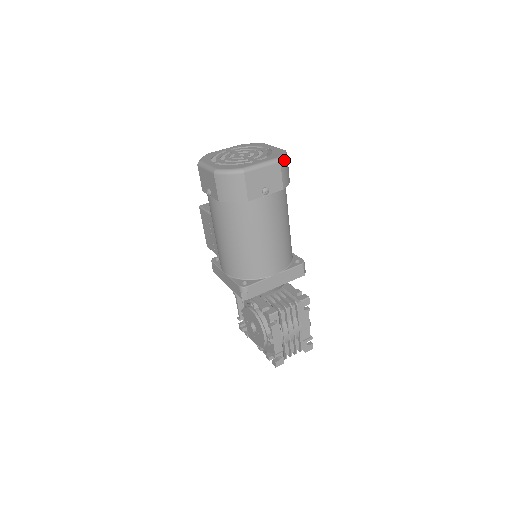
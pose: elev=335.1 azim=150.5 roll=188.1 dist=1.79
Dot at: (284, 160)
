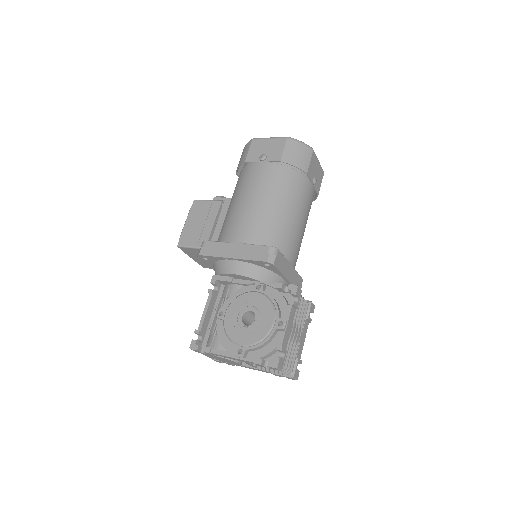
Dot at: occluded
